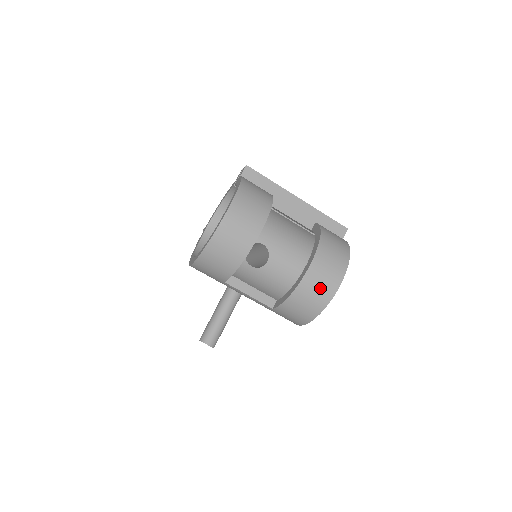
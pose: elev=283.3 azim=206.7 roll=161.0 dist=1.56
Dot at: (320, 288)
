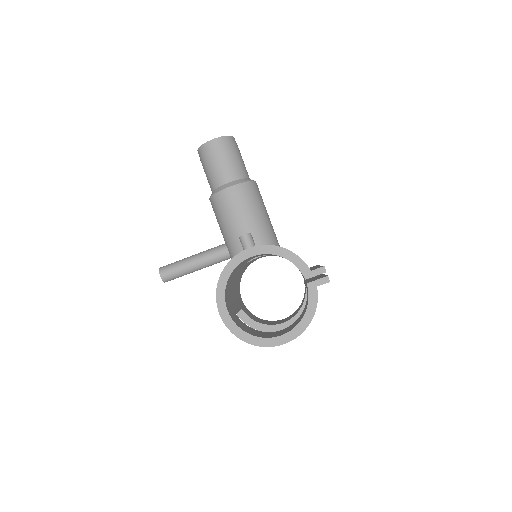
Dot at: occluded
